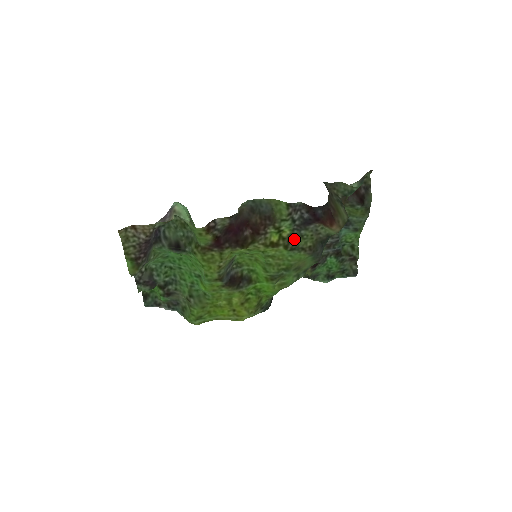
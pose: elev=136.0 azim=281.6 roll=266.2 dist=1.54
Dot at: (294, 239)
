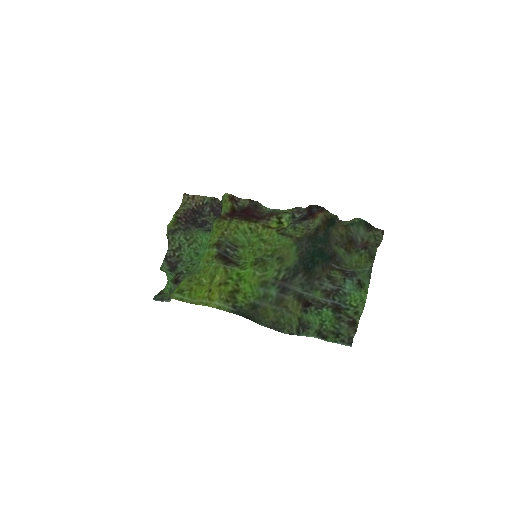
Dot at: (288, 228)
